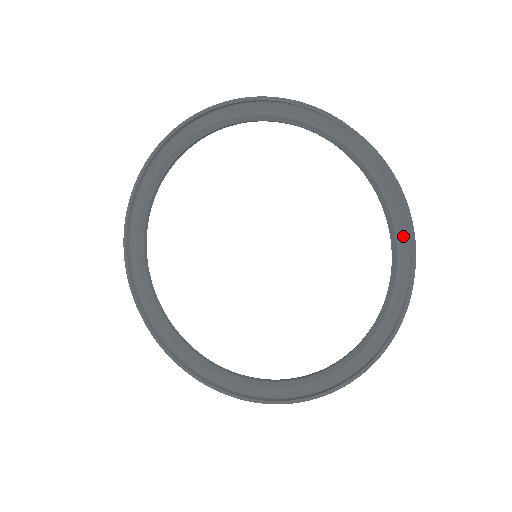
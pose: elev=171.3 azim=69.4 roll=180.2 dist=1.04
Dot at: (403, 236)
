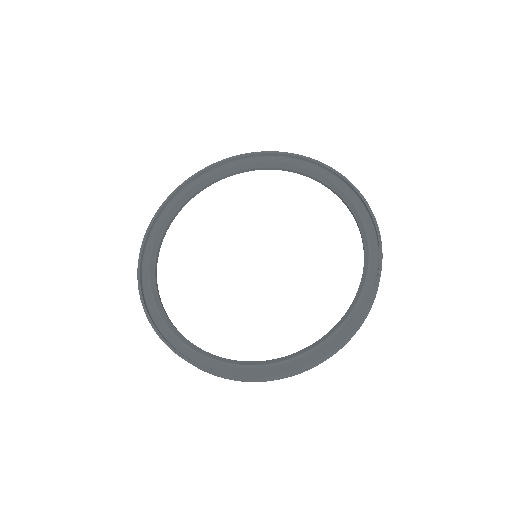
Dot at: (367, 222)
